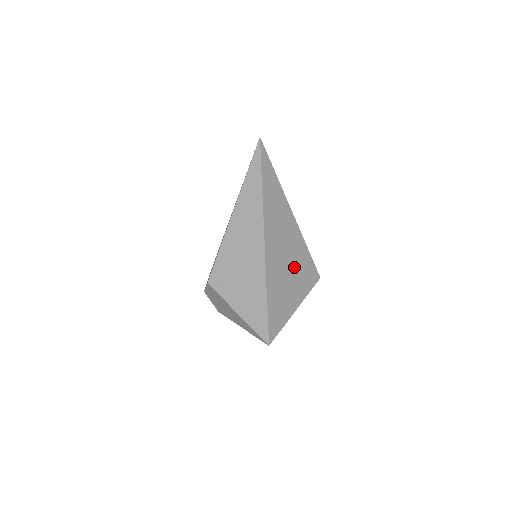
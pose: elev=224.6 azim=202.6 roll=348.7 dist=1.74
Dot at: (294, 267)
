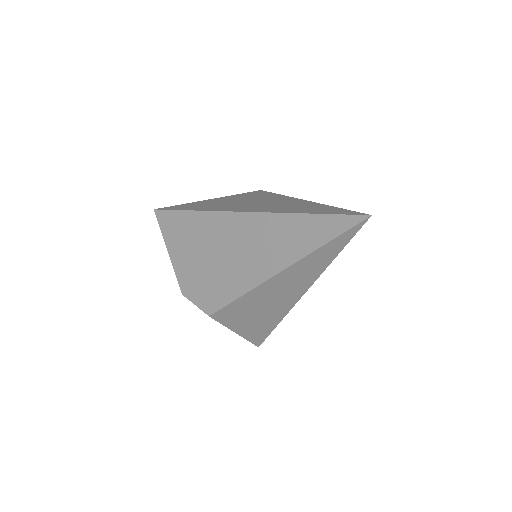
Dot at: occluded
